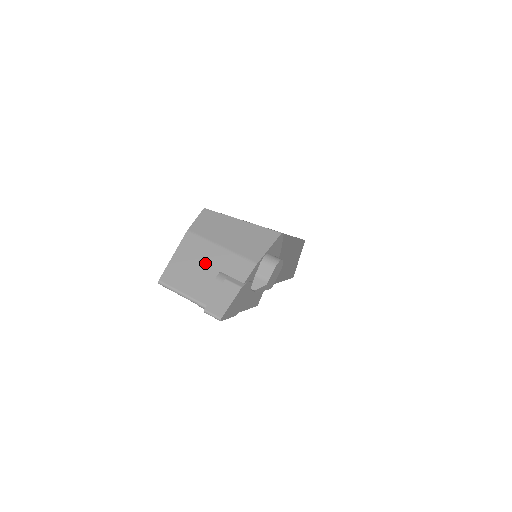
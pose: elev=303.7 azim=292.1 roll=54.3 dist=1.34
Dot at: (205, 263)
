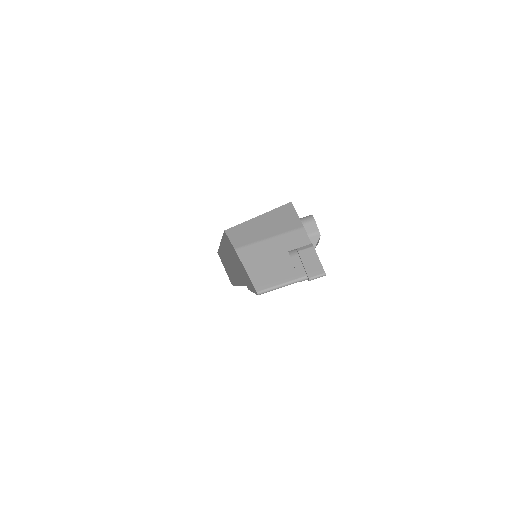
Dot at: (272, 256)
